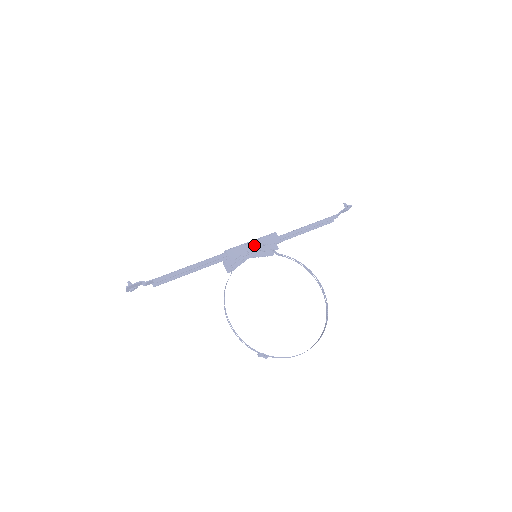
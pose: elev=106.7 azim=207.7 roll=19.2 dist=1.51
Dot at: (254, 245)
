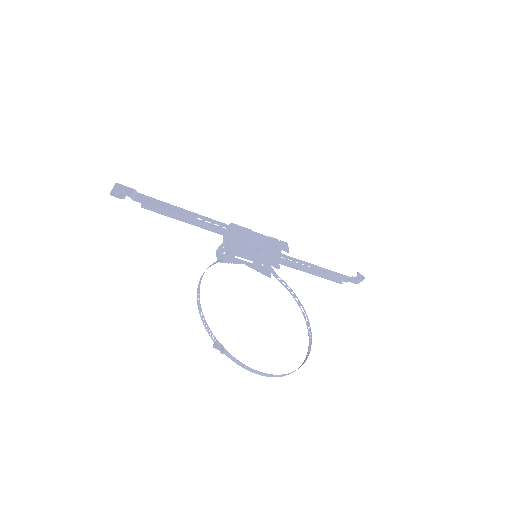
Dot at: (261, 237)
